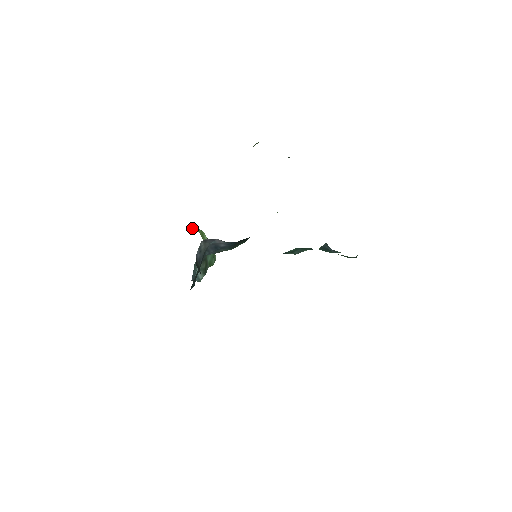
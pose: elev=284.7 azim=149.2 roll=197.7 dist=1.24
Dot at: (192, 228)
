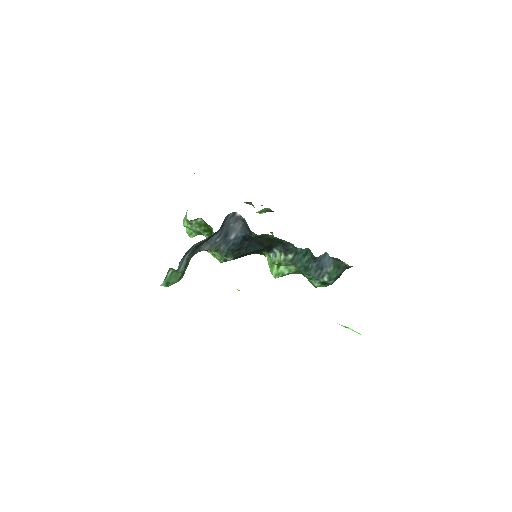
Dot at: occluded
